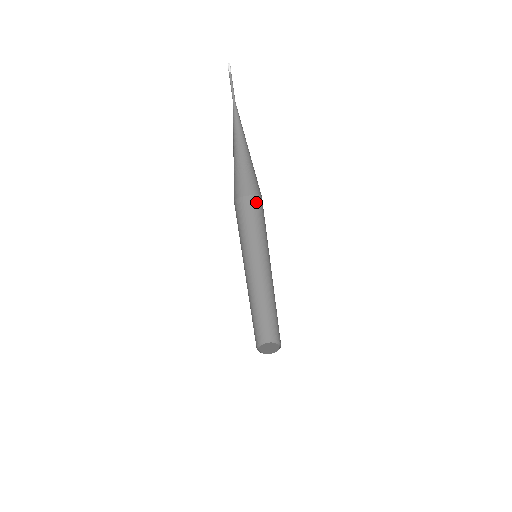
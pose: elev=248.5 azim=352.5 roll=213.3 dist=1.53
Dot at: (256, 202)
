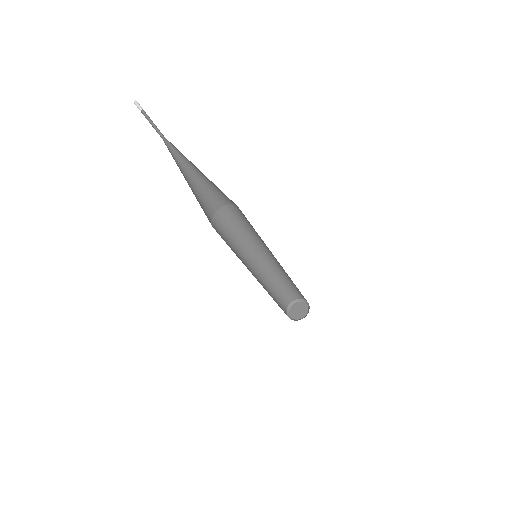
Dot at: (231, 210)
